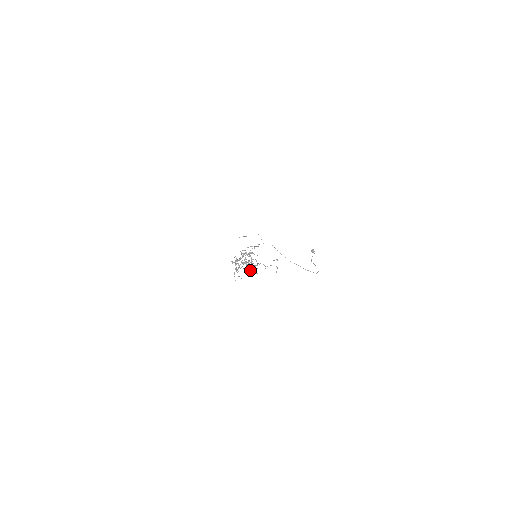
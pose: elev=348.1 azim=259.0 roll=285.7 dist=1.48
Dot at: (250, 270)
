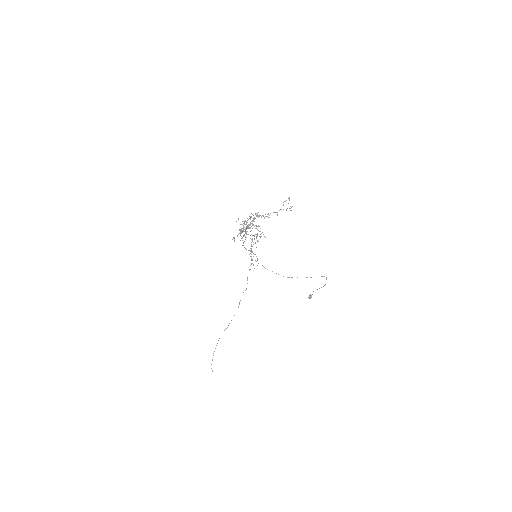
Dot at: occluded
